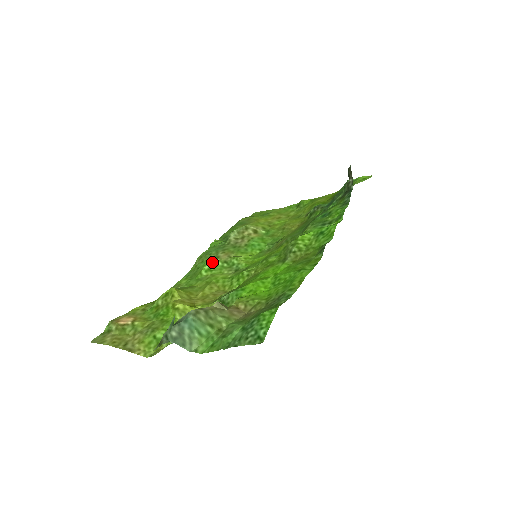
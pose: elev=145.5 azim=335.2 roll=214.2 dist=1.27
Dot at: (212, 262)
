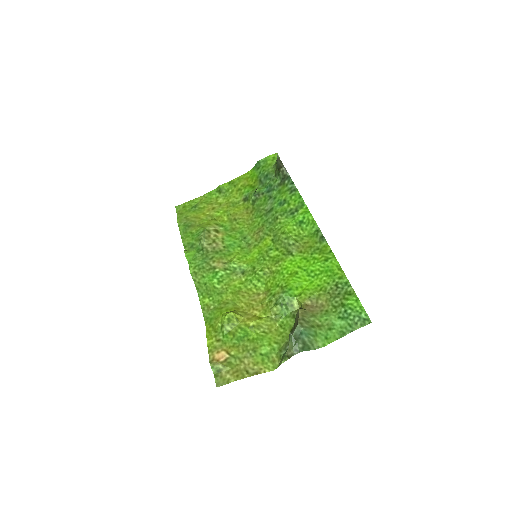
Dot at: (215, 274)
